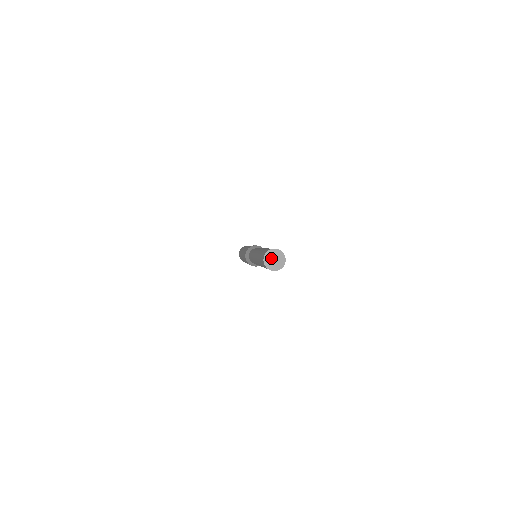
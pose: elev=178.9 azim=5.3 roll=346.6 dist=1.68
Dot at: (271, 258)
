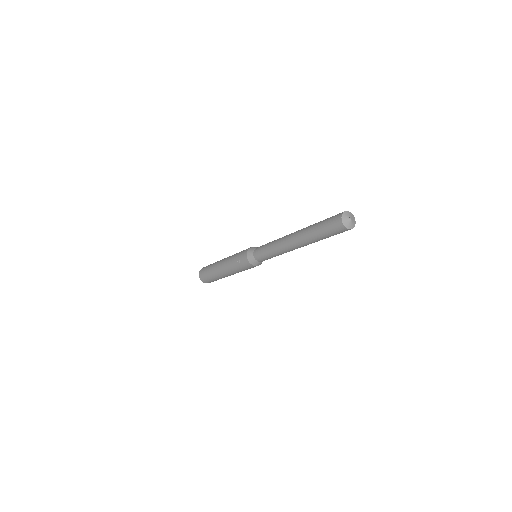
Dot at: (349, 216)
